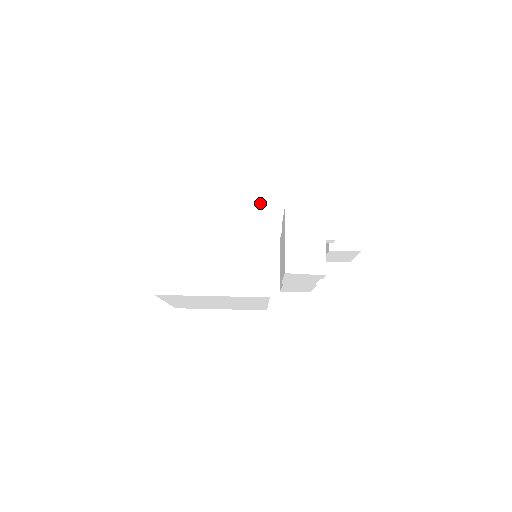
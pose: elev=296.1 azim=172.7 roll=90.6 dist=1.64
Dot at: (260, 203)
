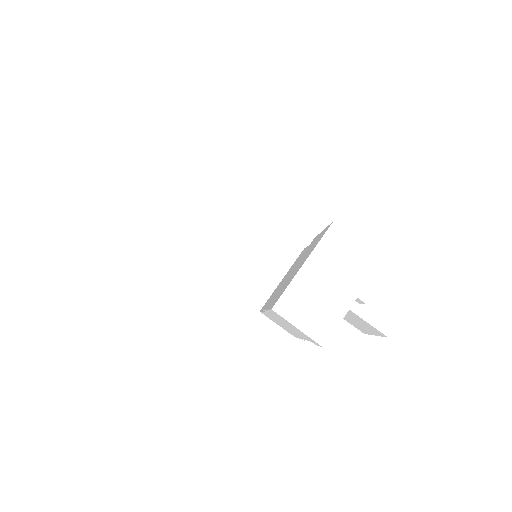
Dot at: (303, 196)
